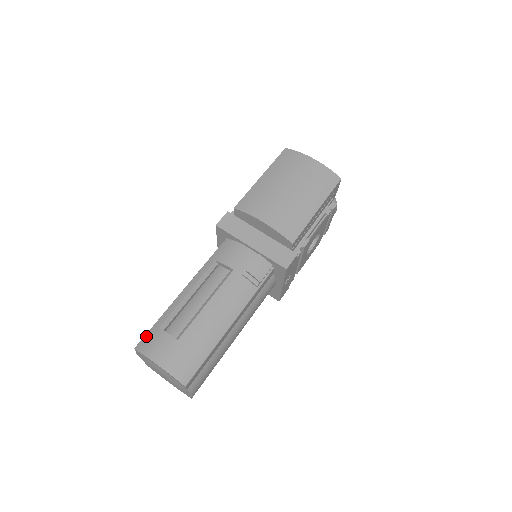
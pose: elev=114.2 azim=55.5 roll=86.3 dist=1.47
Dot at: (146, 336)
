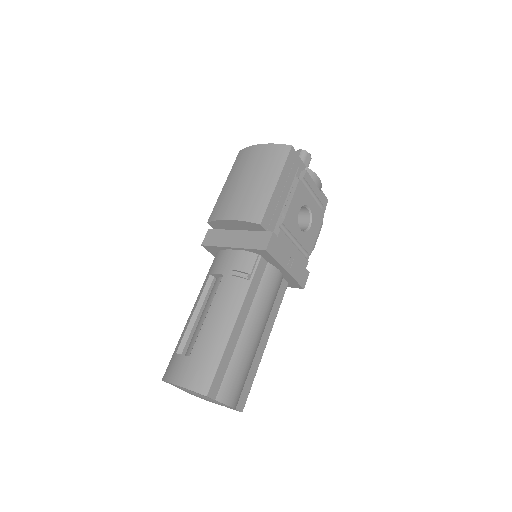
Dot at: (168, 365)
